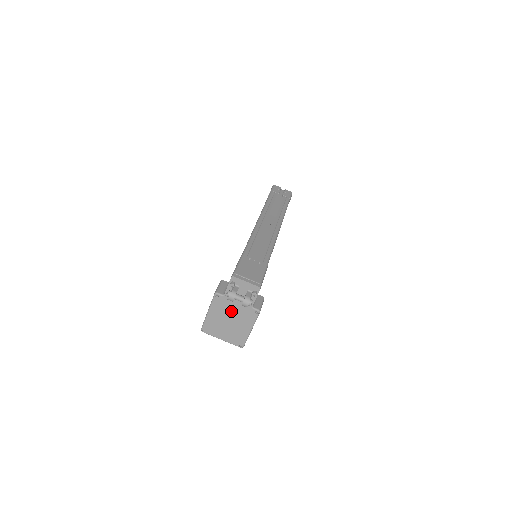
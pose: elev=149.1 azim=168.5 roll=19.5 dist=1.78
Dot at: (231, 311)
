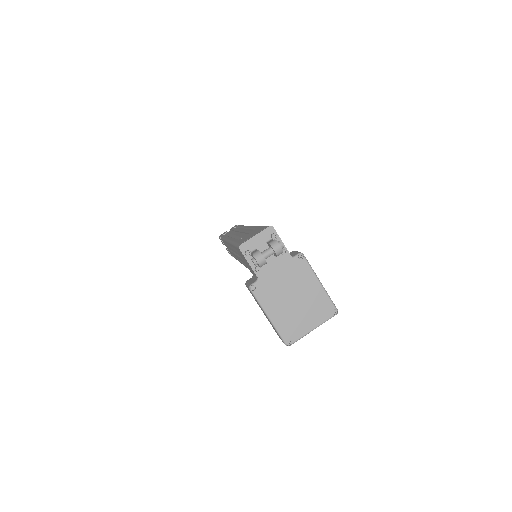
Dot at: (282, 287)
